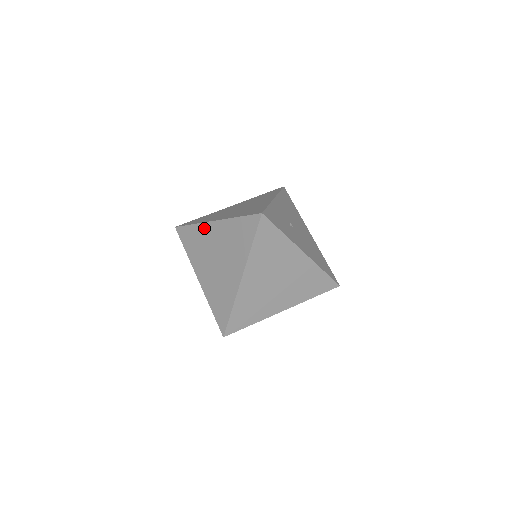
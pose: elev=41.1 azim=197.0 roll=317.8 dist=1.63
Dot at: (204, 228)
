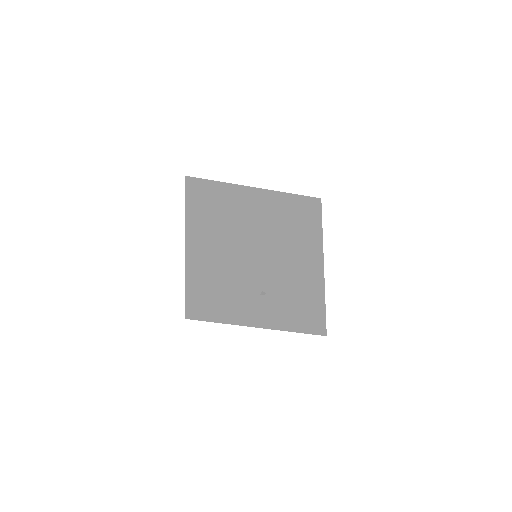
Dot at: occluded
